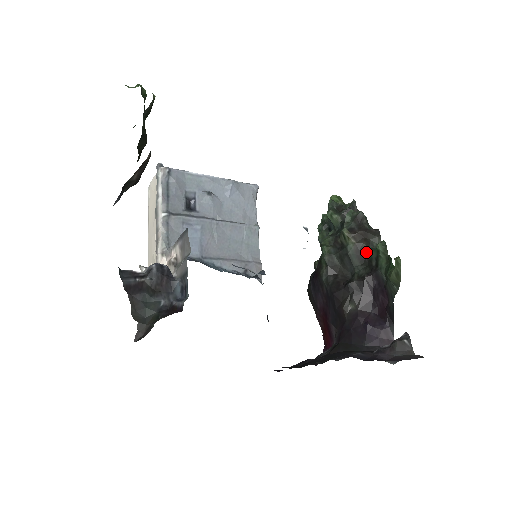
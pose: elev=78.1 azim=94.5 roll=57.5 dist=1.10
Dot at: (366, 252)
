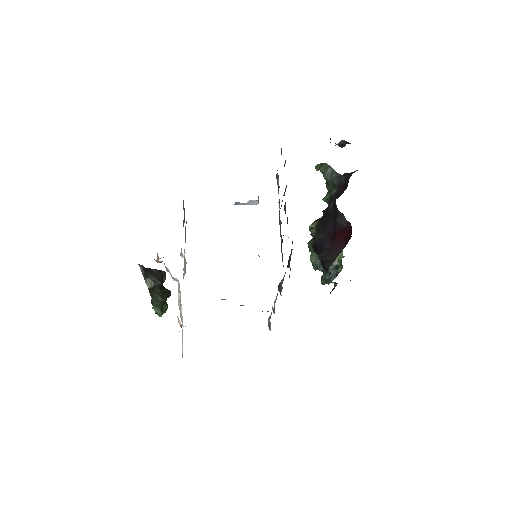
Dot at: occluded
